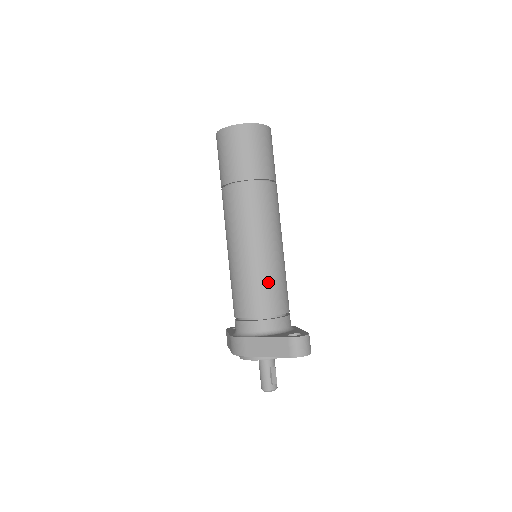
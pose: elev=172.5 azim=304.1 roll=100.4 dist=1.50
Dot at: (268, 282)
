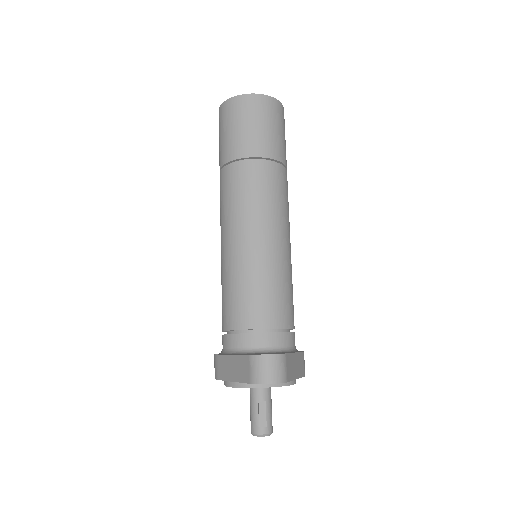
Dot at: (250, 284)
